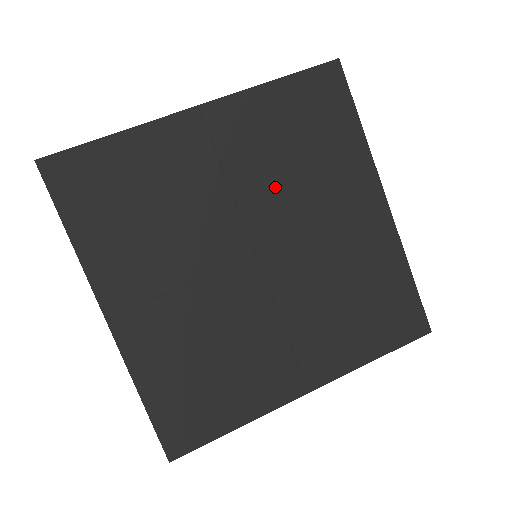
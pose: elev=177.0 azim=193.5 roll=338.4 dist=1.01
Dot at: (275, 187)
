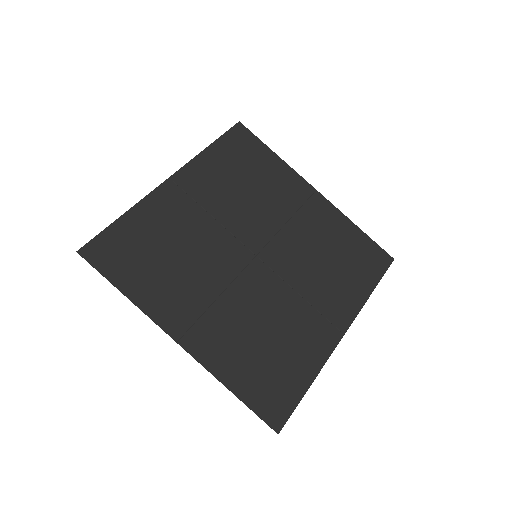
Dot at: (304, 251)
